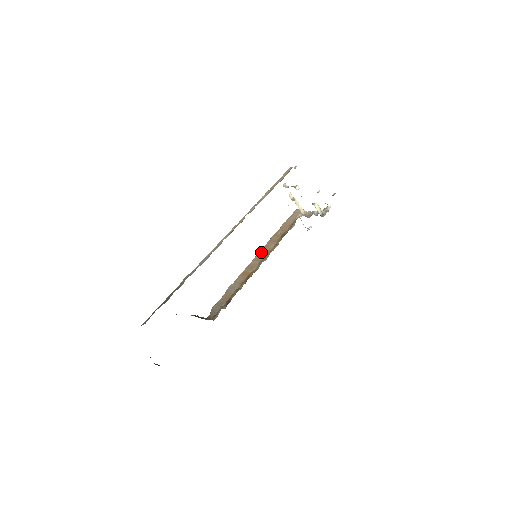
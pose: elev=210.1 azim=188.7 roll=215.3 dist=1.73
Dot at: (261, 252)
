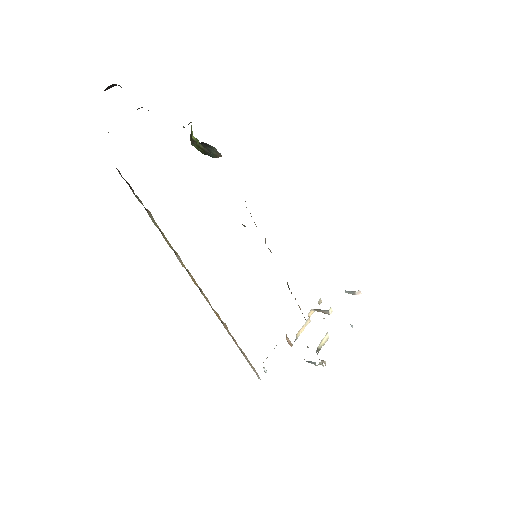
Dot at: occluded
